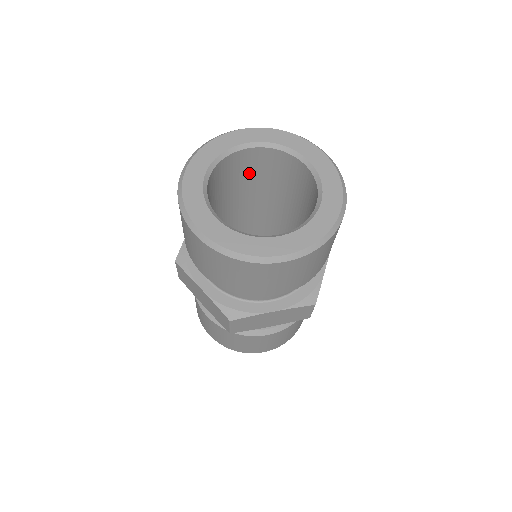
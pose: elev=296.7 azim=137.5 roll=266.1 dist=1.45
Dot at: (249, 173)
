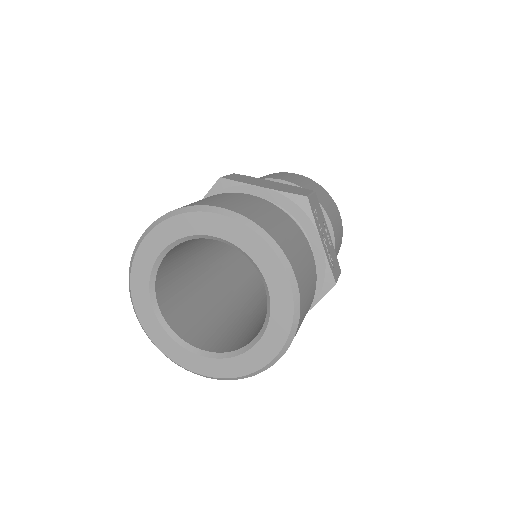
Dot at: occluded
